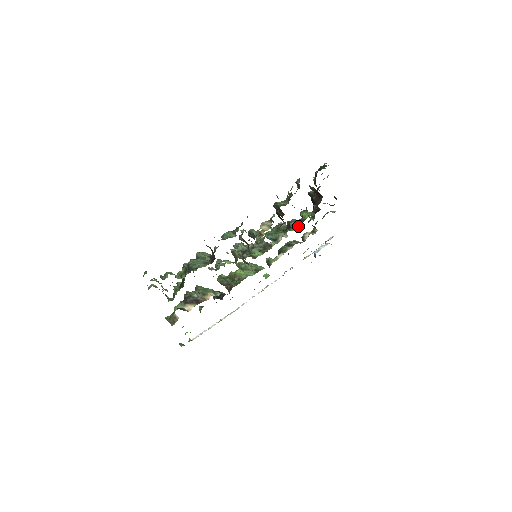
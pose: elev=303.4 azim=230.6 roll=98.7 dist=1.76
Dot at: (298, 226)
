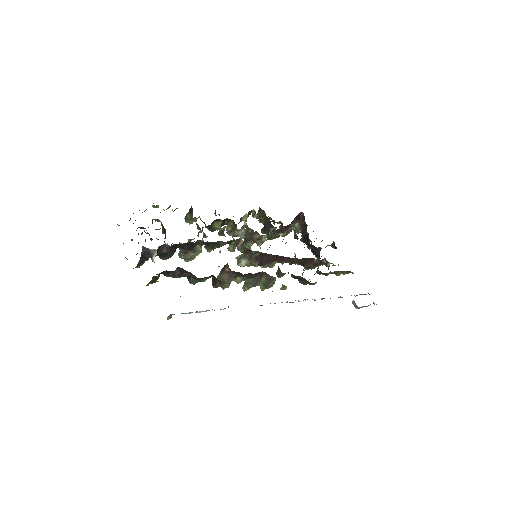
Dot at: occluded
